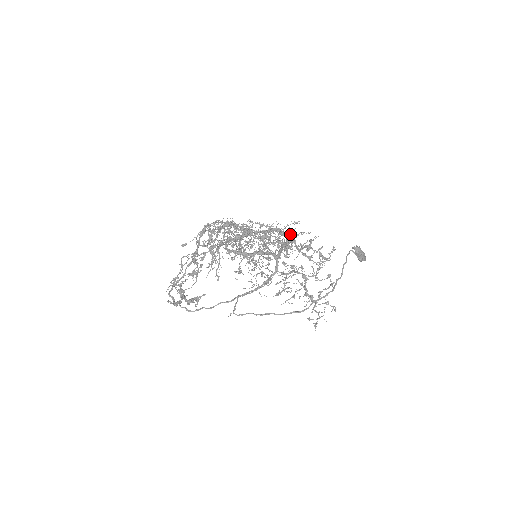
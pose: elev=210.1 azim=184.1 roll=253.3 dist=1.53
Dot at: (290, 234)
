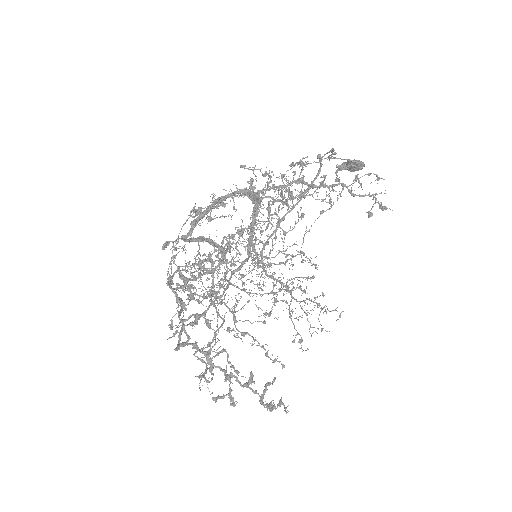
Dot at: occluded
